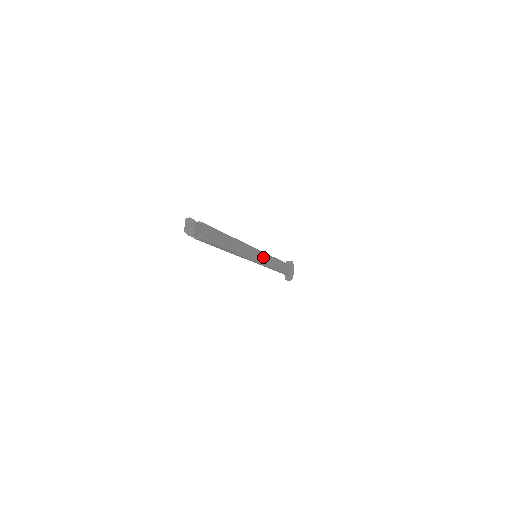
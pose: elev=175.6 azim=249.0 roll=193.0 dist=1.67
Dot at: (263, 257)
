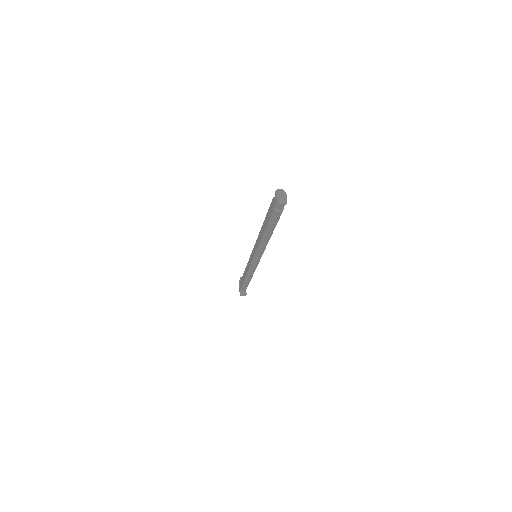
Dot at: occluded
